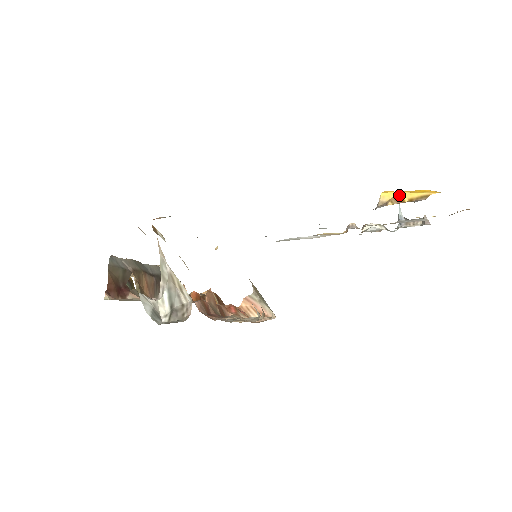
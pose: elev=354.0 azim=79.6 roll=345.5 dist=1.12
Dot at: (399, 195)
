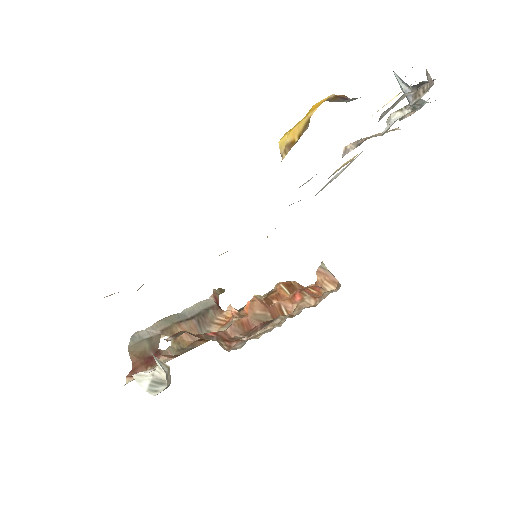
Dot at: (290, 136)
